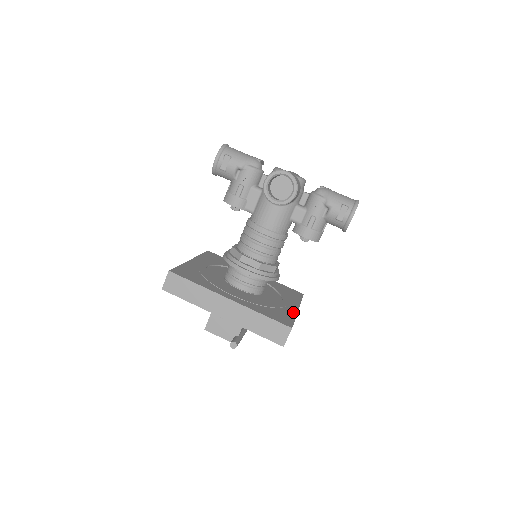
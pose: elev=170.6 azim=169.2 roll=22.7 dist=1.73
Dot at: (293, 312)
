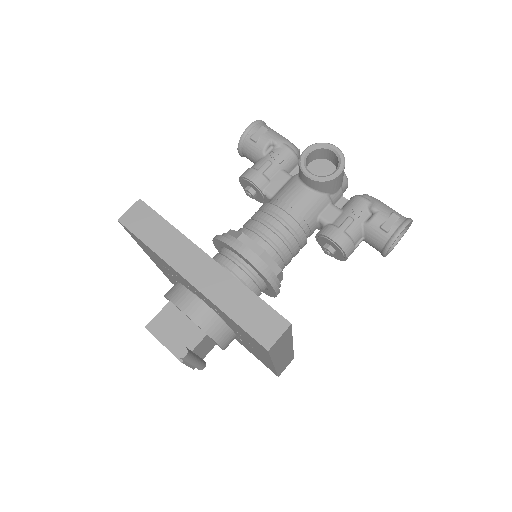
Dot at: occluded
